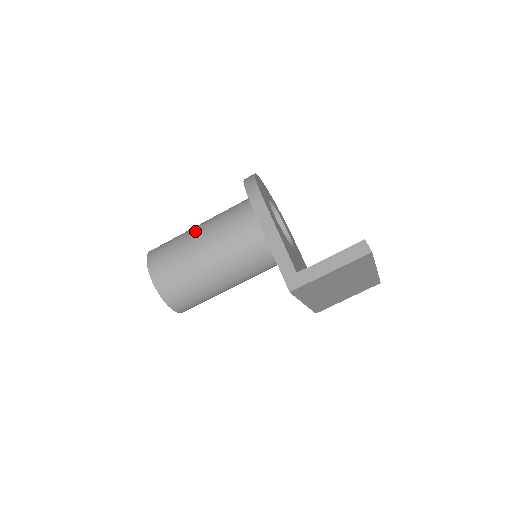
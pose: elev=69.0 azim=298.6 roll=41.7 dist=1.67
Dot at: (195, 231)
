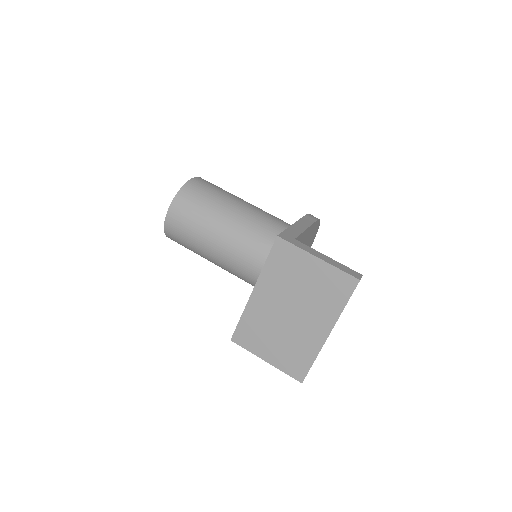
Dot at: occluded
